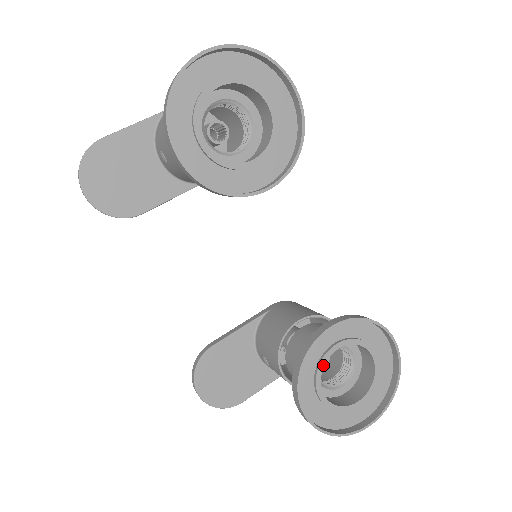
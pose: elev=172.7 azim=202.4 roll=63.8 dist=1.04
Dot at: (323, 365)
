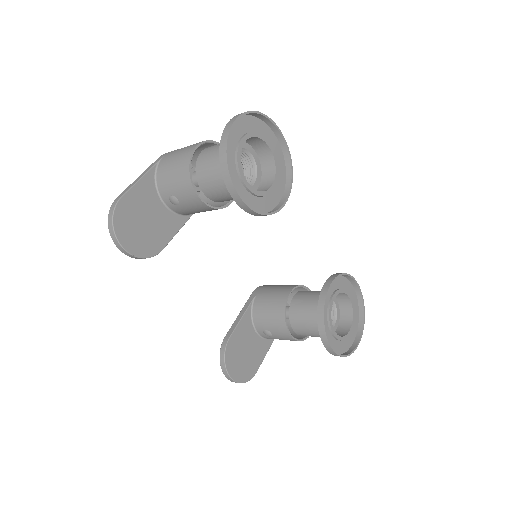
Dot at: occluded
